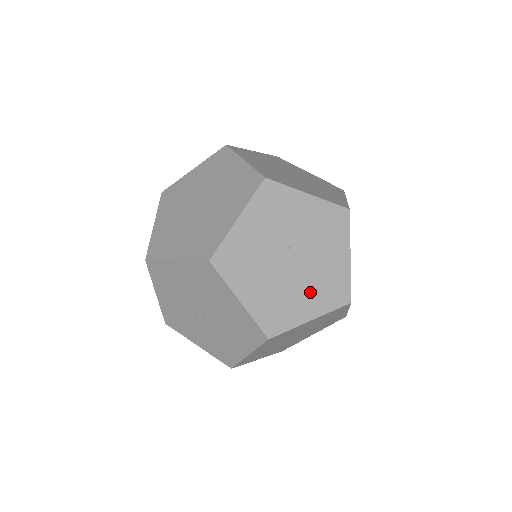
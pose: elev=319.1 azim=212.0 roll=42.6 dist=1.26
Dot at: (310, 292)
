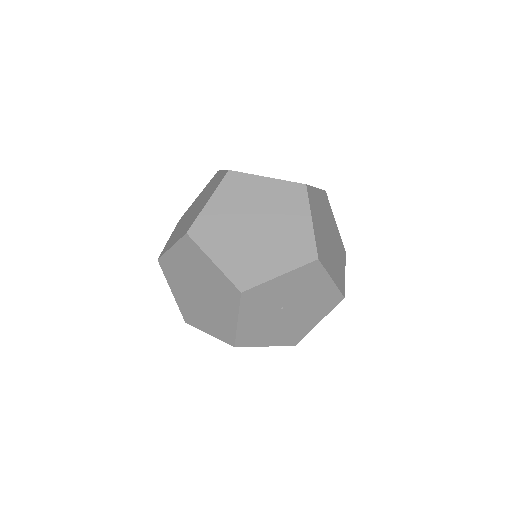
Dot at: (311, 313)
